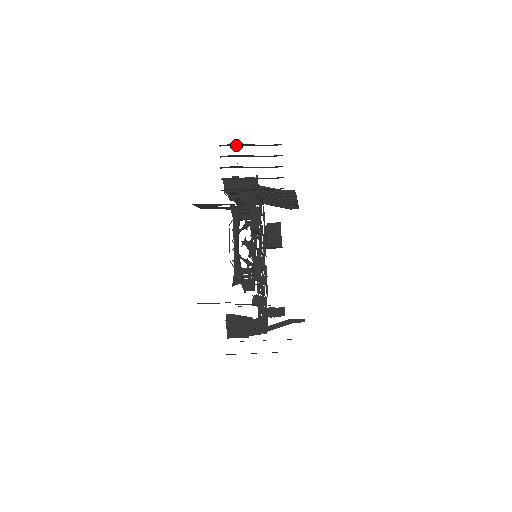
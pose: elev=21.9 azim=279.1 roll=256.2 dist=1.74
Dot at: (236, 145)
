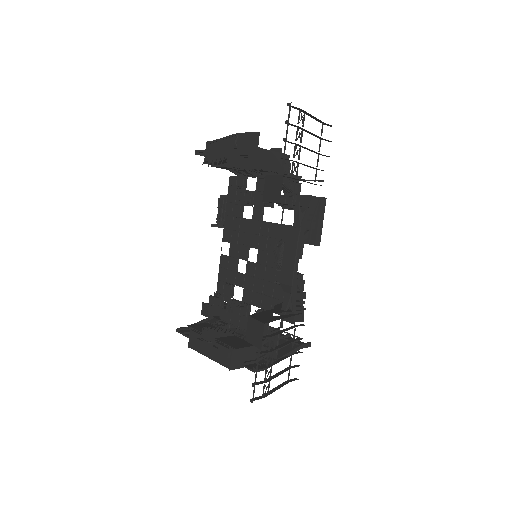
Dot at: (302, 111)
